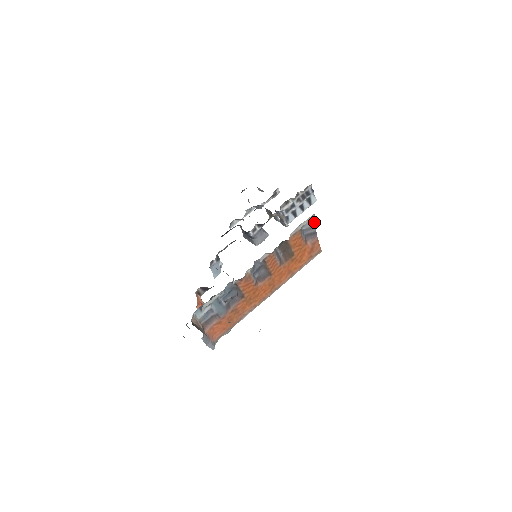
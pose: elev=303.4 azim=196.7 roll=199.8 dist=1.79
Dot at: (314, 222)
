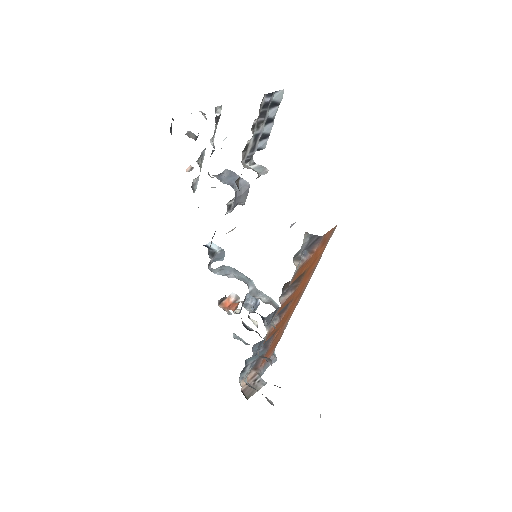
Dot at: (310, 236)
